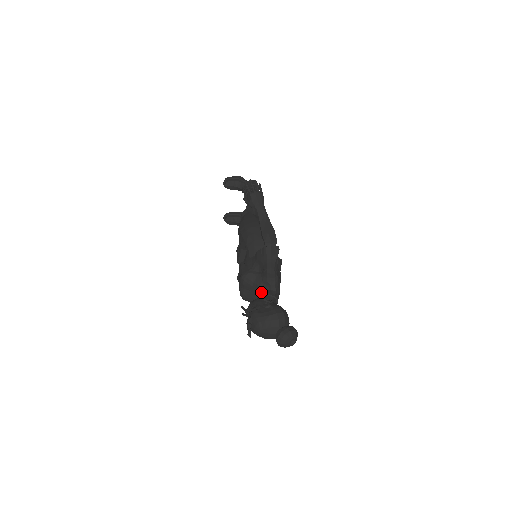
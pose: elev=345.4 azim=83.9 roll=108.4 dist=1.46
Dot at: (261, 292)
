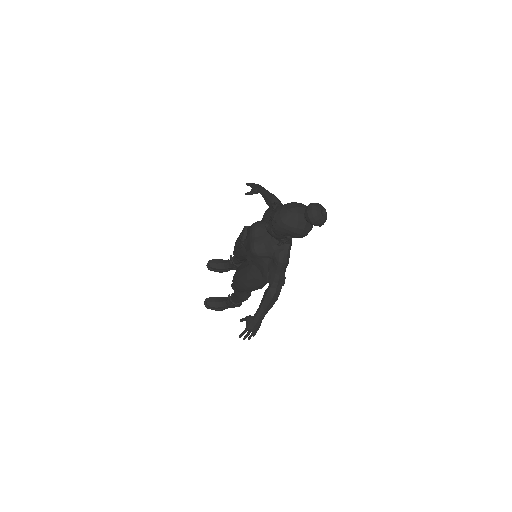
Dot at: occluded
